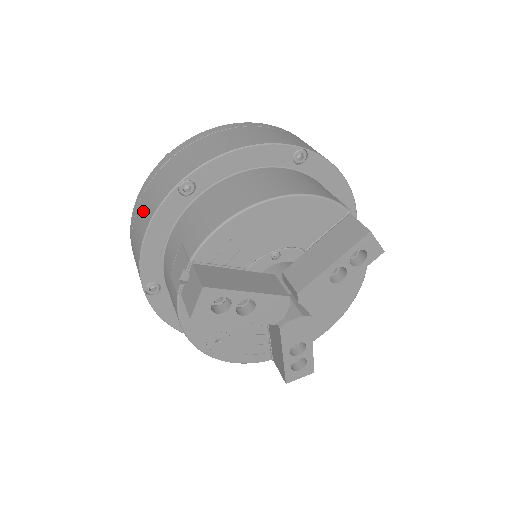
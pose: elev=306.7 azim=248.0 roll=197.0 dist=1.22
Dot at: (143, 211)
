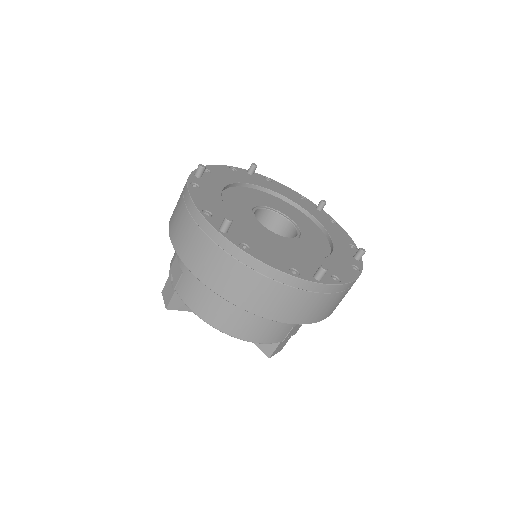
Dot at: (181, 228)
